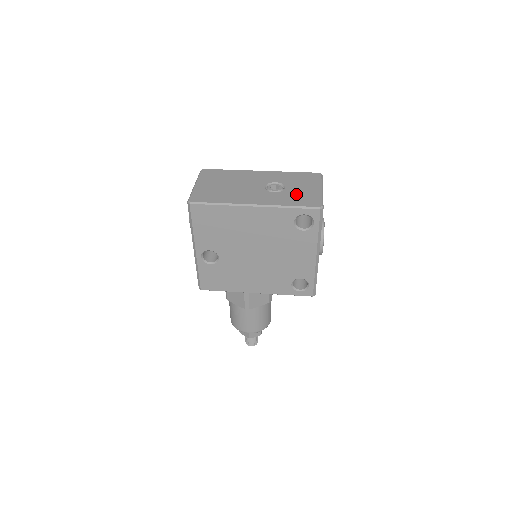
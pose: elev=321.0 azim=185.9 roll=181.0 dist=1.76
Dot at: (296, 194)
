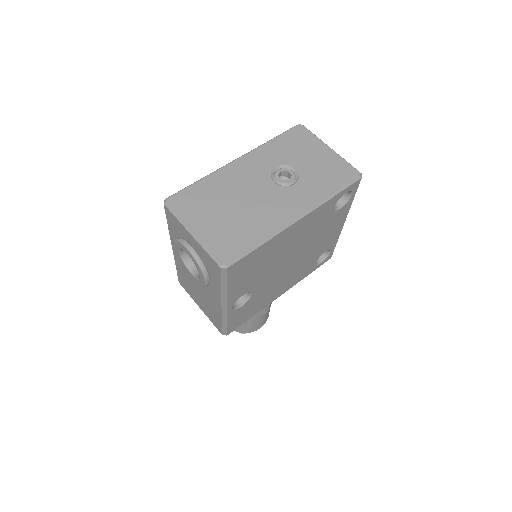
Dot at: (318, 172)
